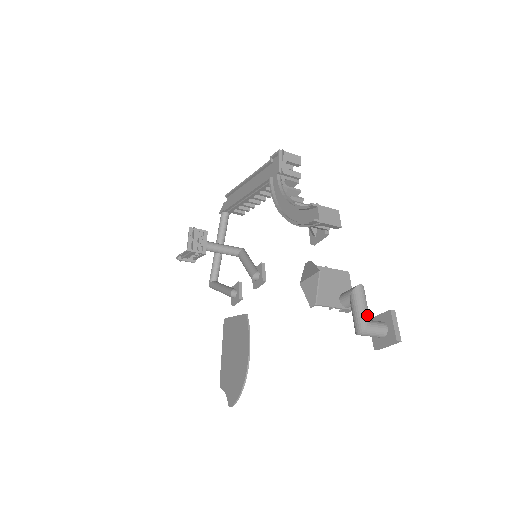
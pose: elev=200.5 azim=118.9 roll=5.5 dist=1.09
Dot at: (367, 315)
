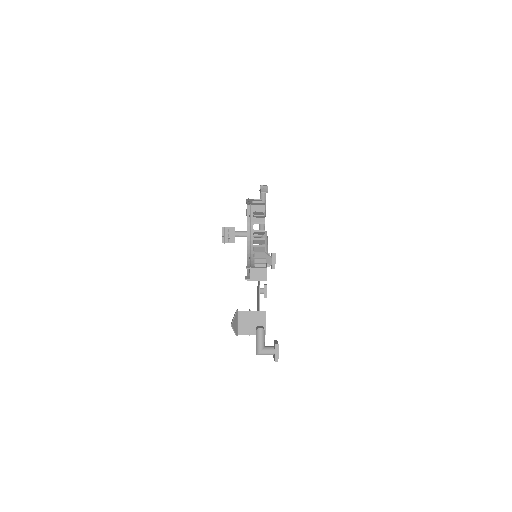
Dot at: (261, 346)
